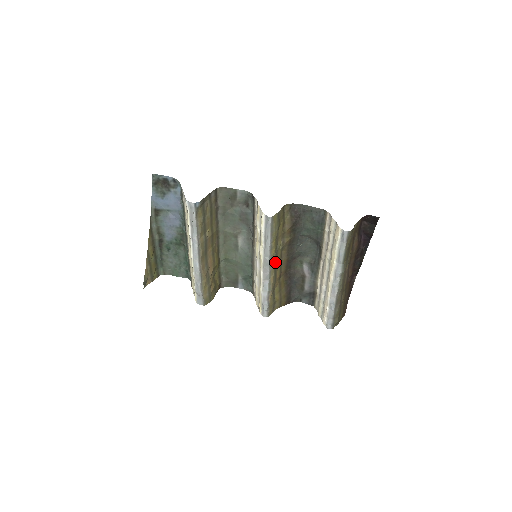
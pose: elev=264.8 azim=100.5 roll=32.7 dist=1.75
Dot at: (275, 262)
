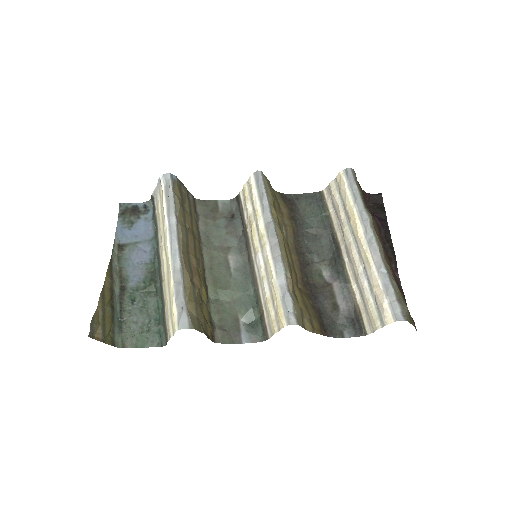
Dot at: (282, 235)
